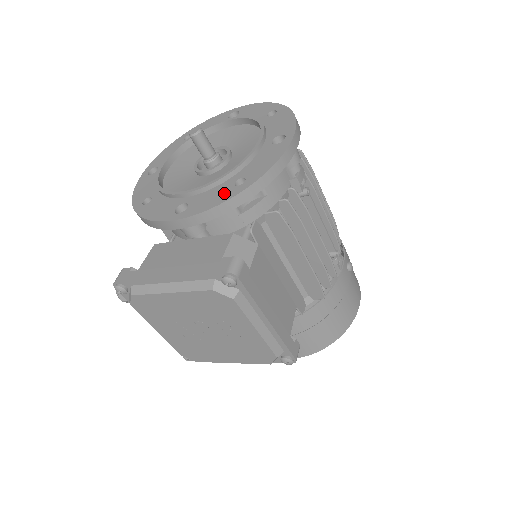
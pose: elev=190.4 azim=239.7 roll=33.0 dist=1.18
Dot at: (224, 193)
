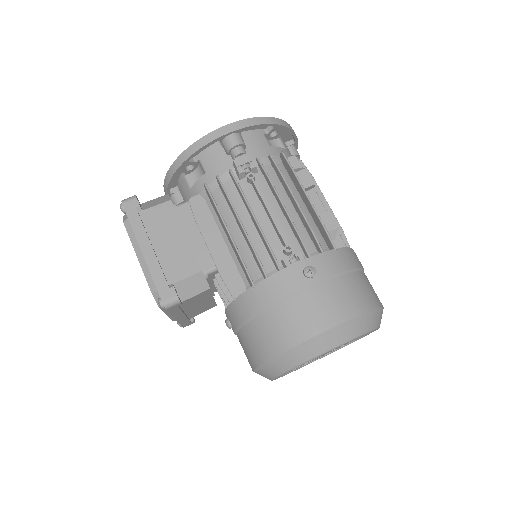
Dot at: occluded
